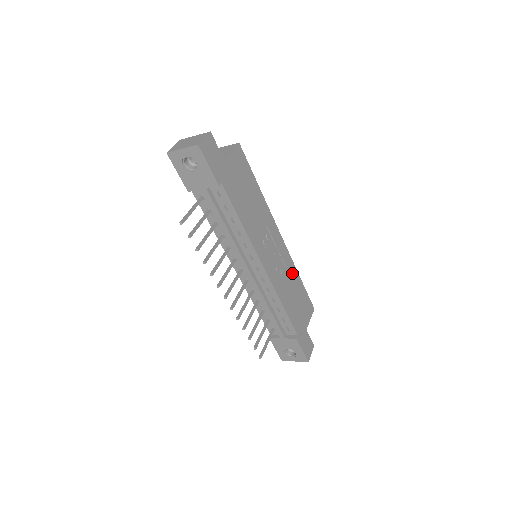
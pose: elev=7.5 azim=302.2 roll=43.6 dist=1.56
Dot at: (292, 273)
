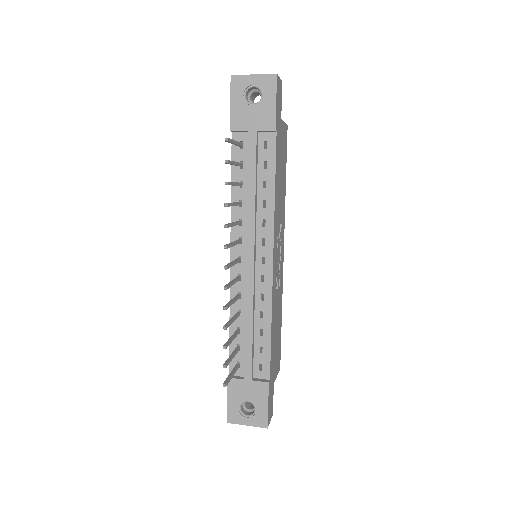
Dot at: (280, 302)
